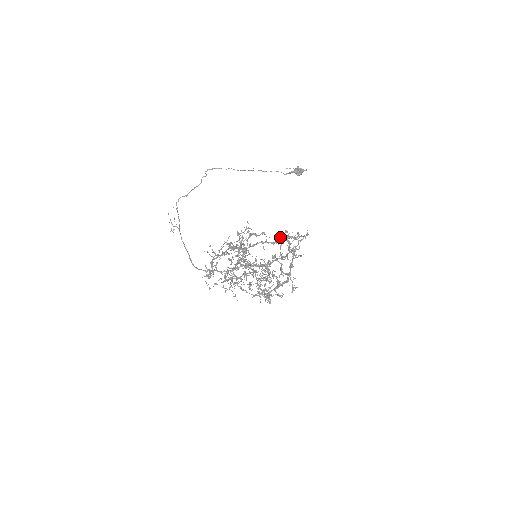
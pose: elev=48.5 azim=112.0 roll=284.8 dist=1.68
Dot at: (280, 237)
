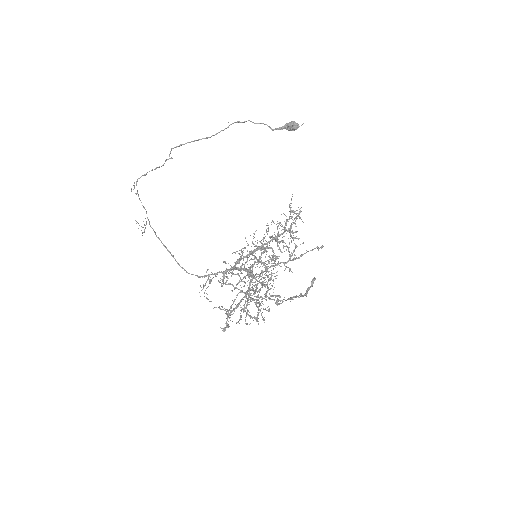
Dot at: occluded
